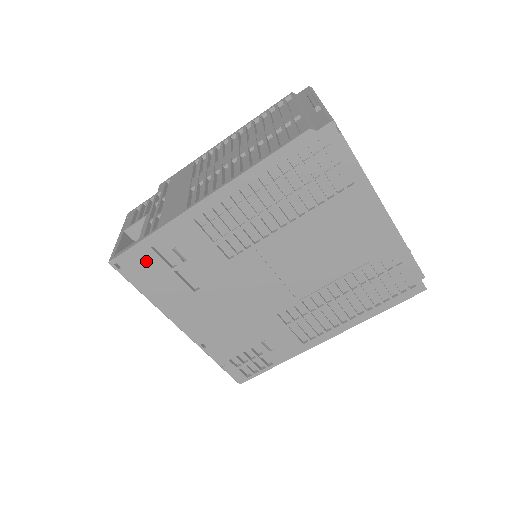
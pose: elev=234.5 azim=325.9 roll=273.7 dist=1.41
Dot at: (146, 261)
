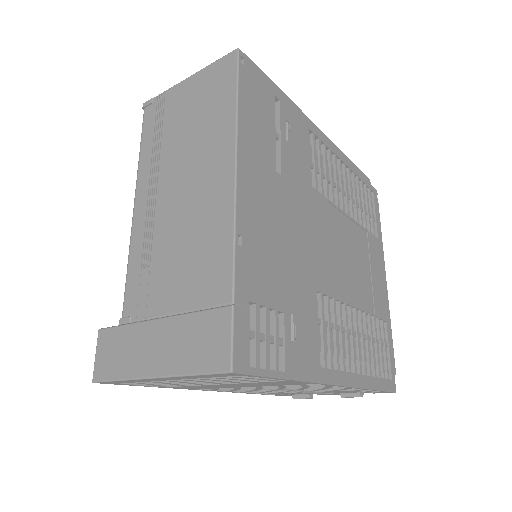
Dot at: (264, 95)
